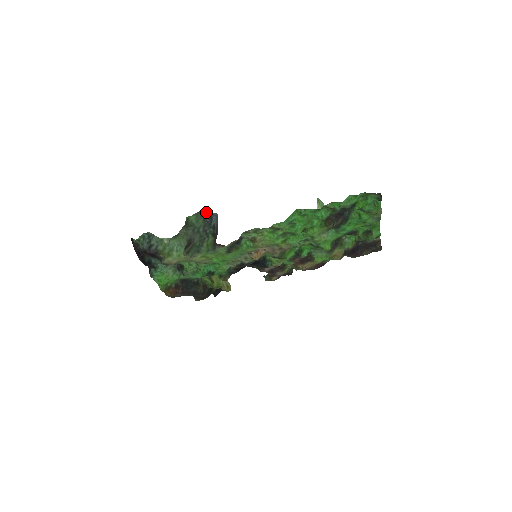
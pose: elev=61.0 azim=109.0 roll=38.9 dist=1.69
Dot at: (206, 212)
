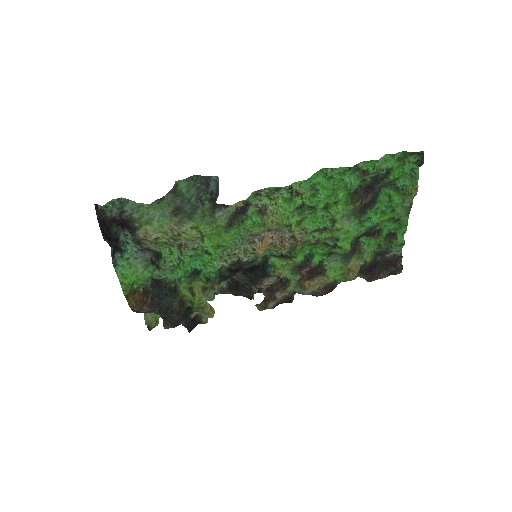
Dot at: (202, 176)
